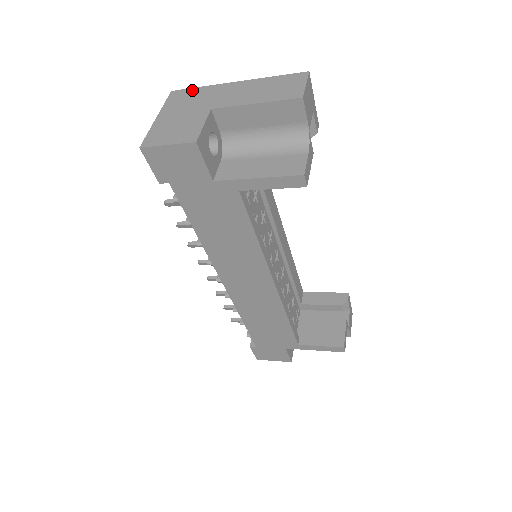
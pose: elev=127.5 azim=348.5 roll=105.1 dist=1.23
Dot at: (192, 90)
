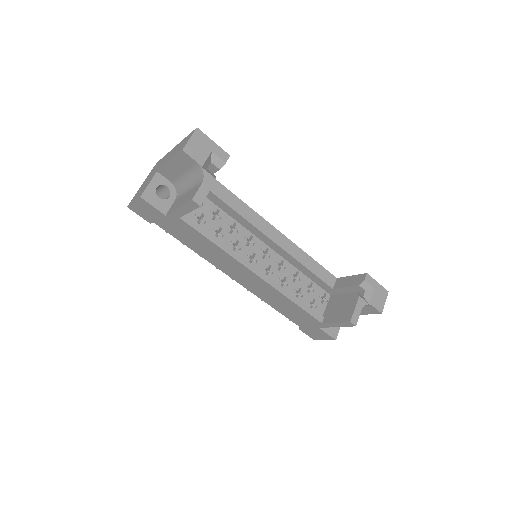
Dot at: (161, 159)
